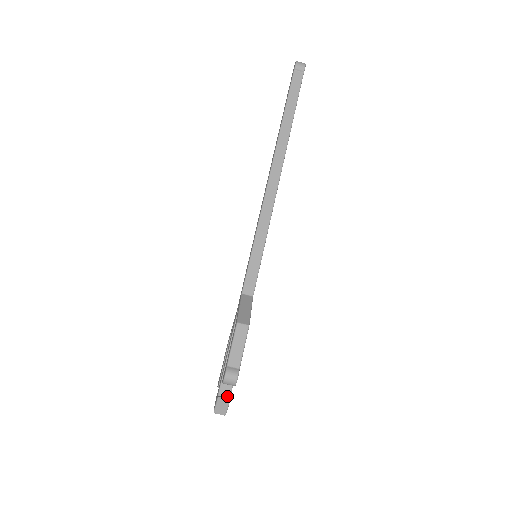
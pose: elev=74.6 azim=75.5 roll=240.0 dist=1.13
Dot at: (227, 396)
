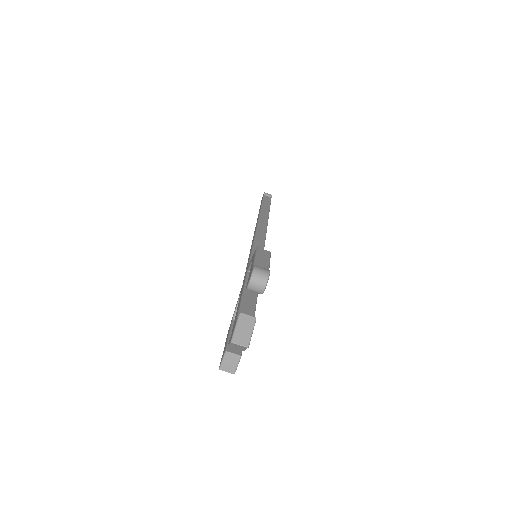
Dot at: (249, 324)
